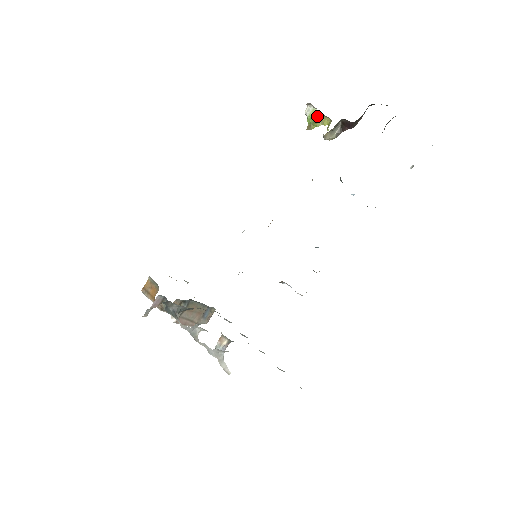
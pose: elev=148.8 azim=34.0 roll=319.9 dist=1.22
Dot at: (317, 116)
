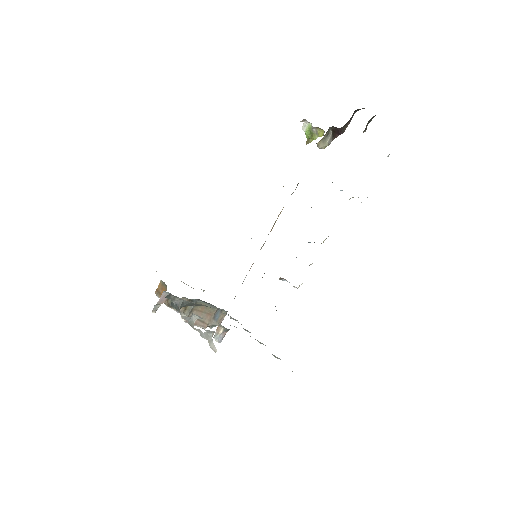
Dot at: (312, 130)
